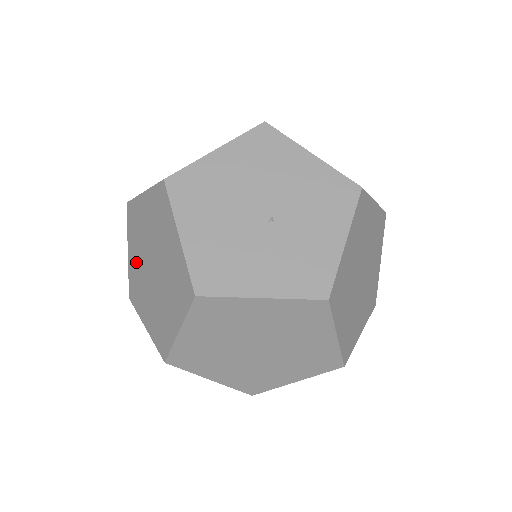
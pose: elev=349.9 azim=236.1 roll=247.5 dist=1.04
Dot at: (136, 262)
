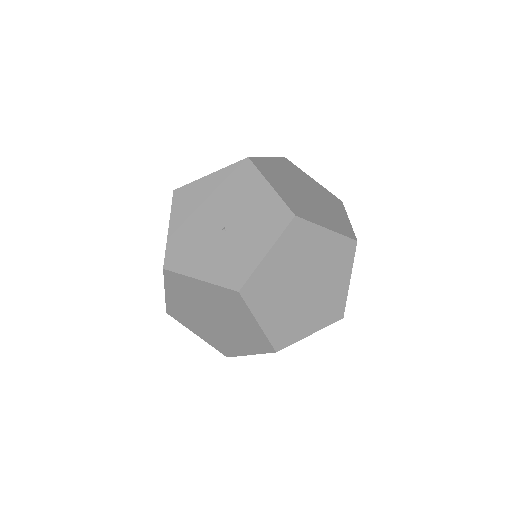
Dot at: occluded
